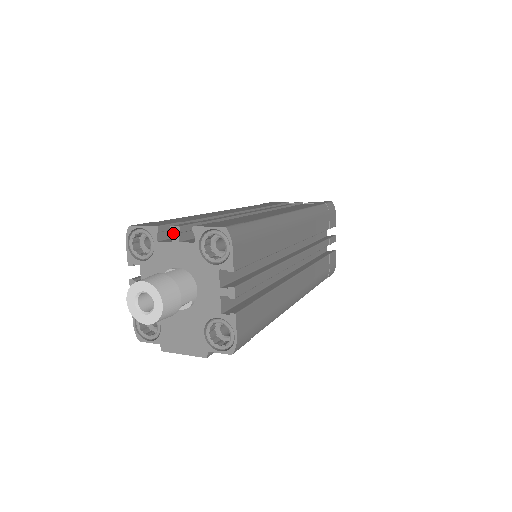
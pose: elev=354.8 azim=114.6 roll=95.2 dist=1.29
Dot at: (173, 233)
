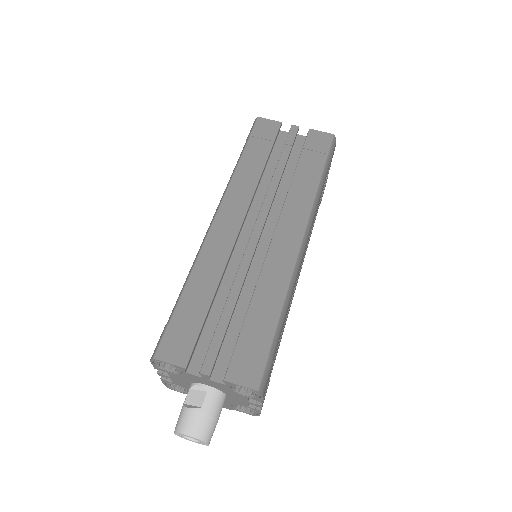
Dot at: (203, 376)
